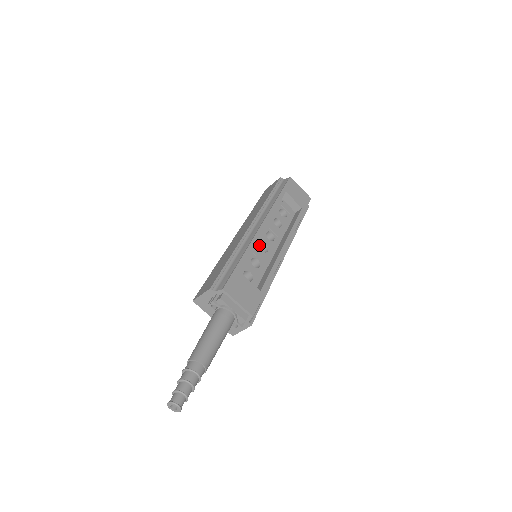
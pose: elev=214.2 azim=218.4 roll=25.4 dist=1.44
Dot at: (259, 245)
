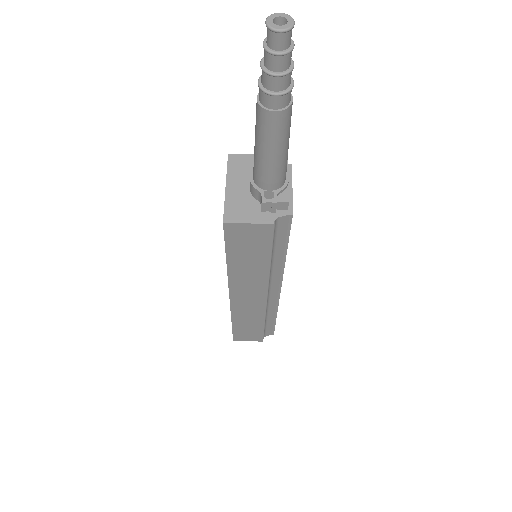
Dot at: occluded
